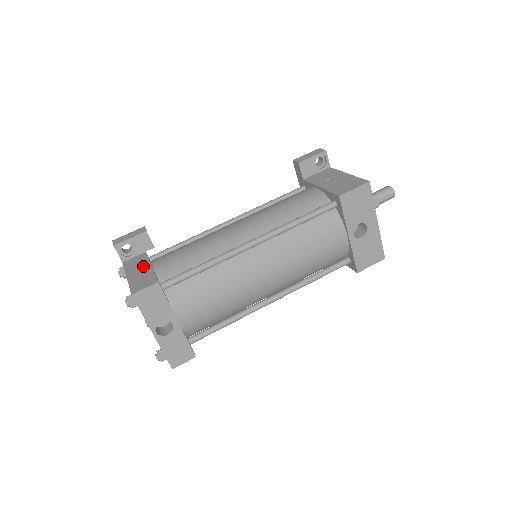
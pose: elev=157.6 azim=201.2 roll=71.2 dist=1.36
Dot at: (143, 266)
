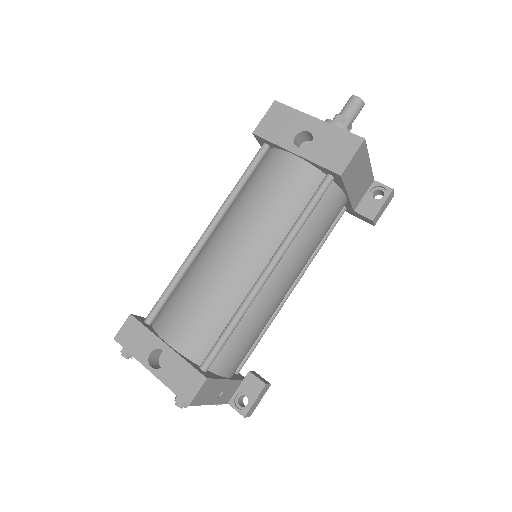
Dot at: occluded
